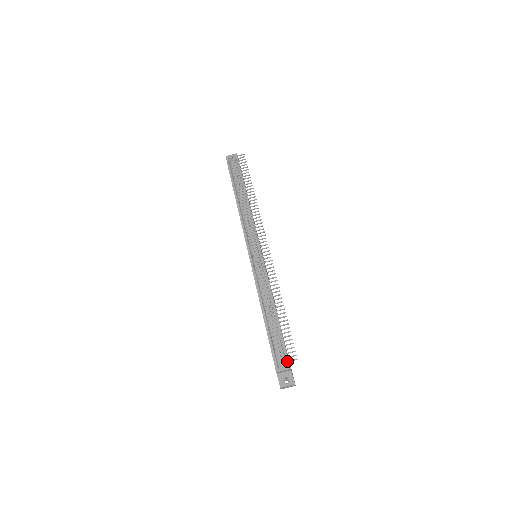
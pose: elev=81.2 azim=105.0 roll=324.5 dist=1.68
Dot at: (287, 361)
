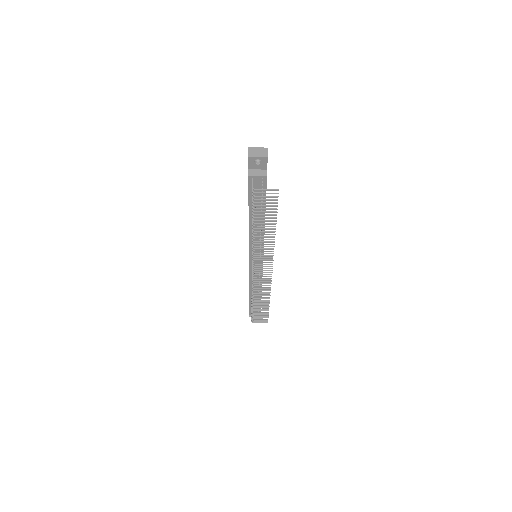
Dot at: occluded
